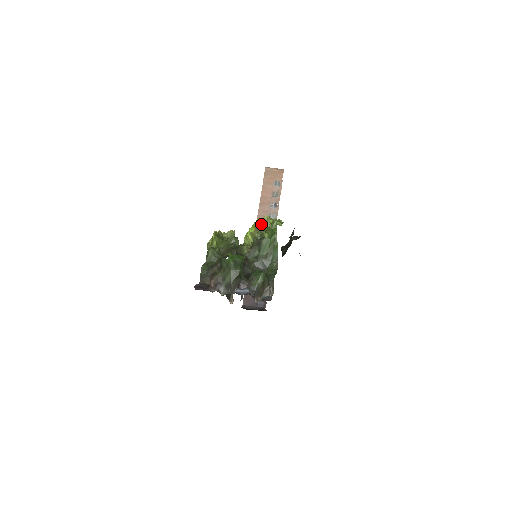
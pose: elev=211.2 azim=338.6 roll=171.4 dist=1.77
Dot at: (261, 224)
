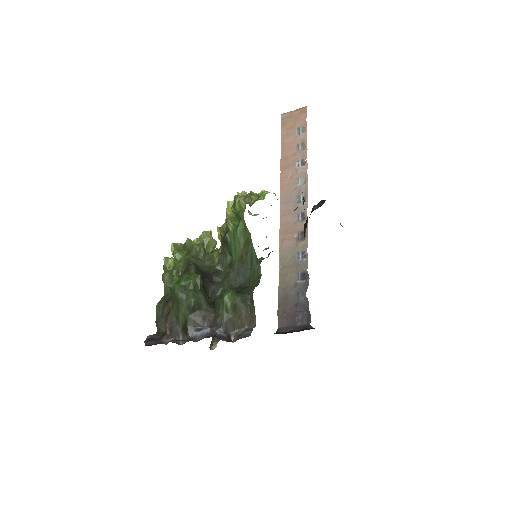
Dot at: occluded
